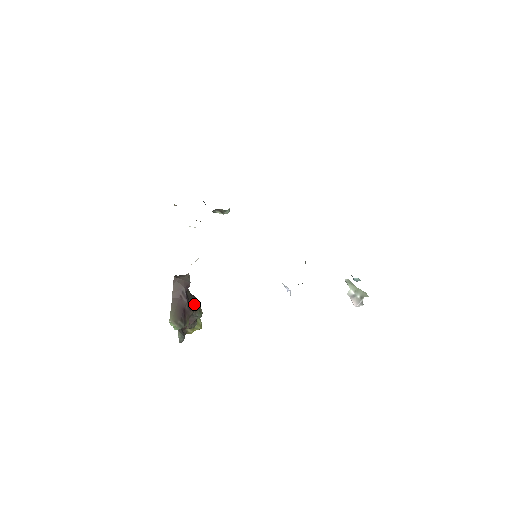
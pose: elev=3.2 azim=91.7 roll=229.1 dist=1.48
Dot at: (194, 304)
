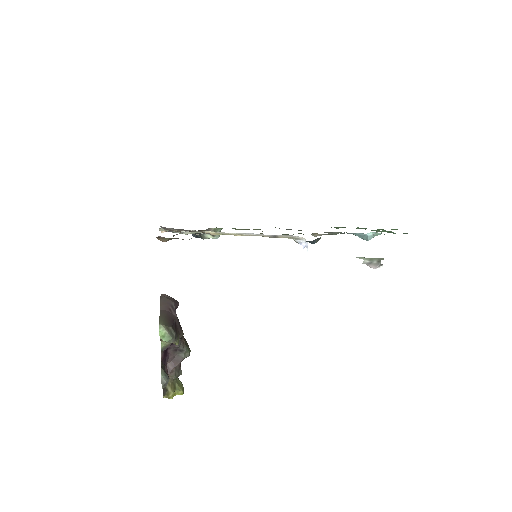
Dot at: occluded
